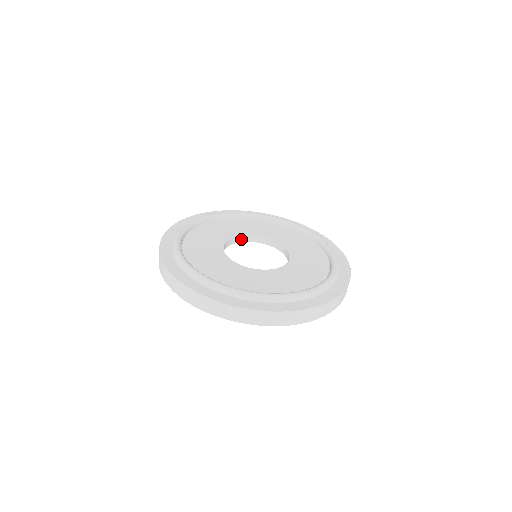
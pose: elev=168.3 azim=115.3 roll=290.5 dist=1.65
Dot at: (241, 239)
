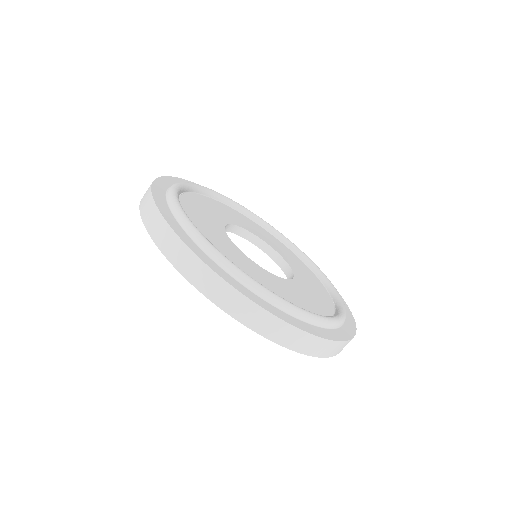
Dot at: (237, 230)
